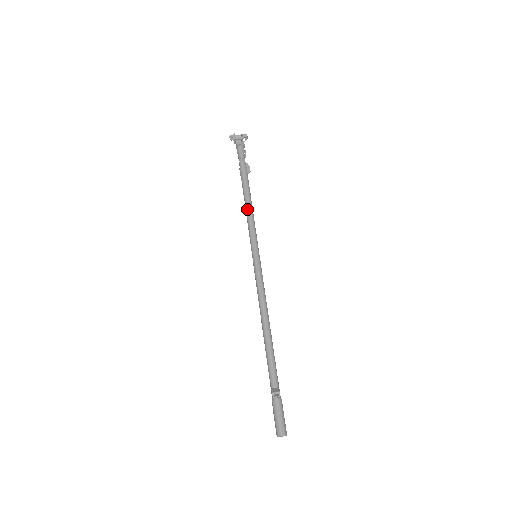
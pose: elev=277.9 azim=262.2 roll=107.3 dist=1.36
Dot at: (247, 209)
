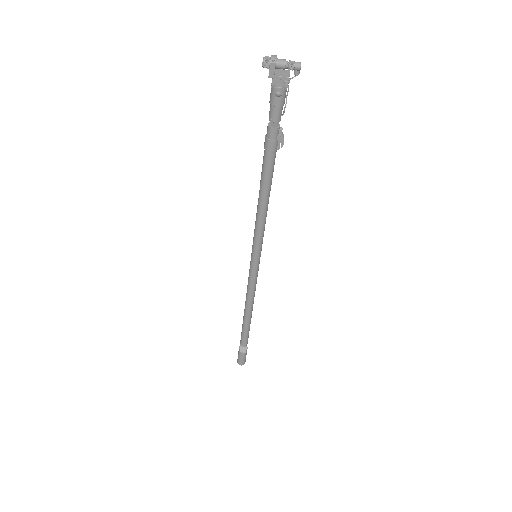
Dot at: (259, 207)
